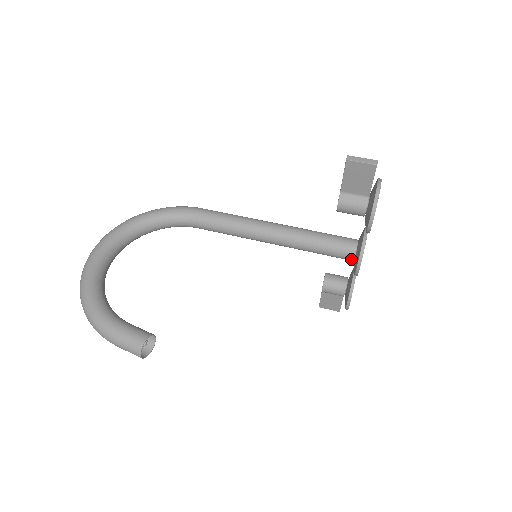
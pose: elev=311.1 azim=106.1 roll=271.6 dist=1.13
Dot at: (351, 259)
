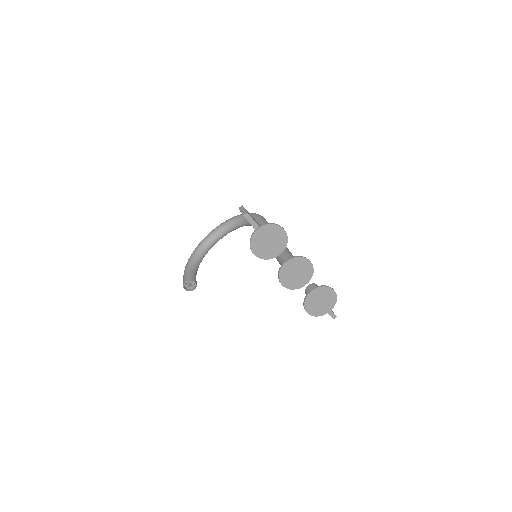
Dot at: occluded
